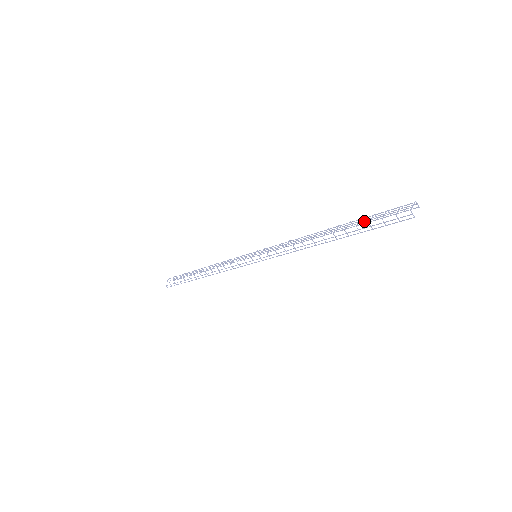
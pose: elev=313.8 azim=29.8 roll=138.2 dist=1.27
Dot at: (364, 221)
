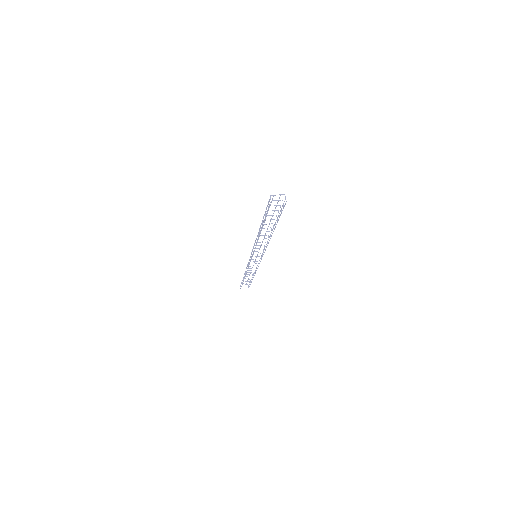
Dot at: occluded
